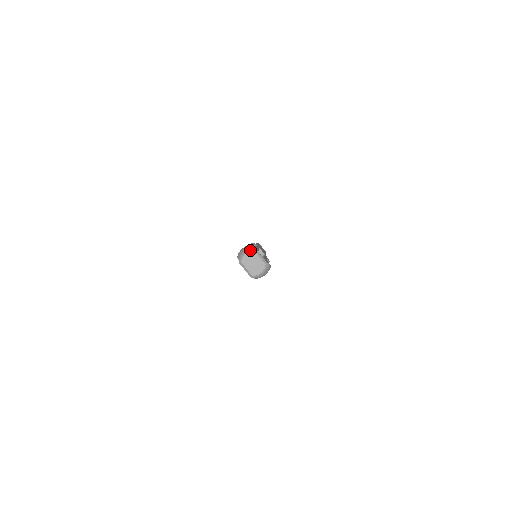
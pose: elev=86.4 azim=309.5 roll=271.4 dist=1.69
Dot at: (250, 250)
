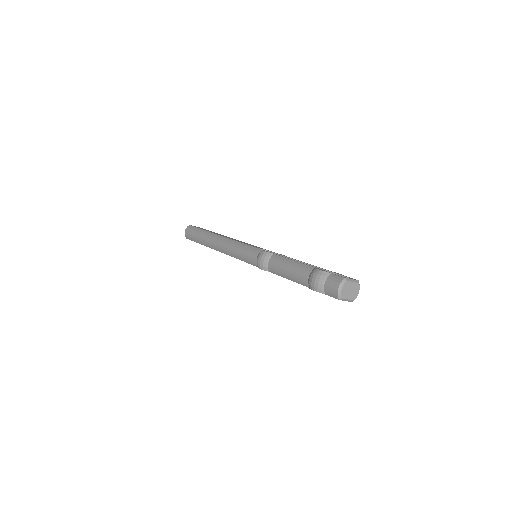
Dot at: (343, 283)
